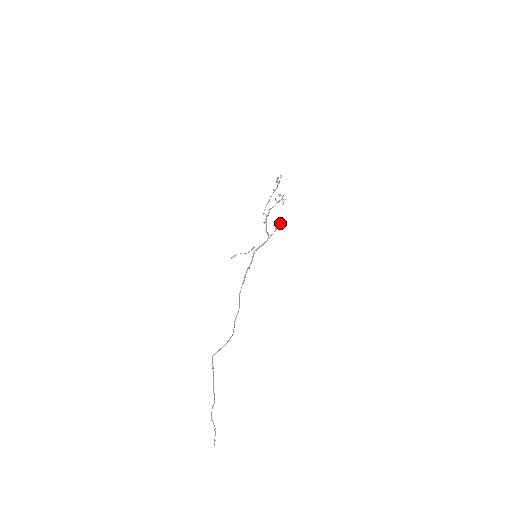
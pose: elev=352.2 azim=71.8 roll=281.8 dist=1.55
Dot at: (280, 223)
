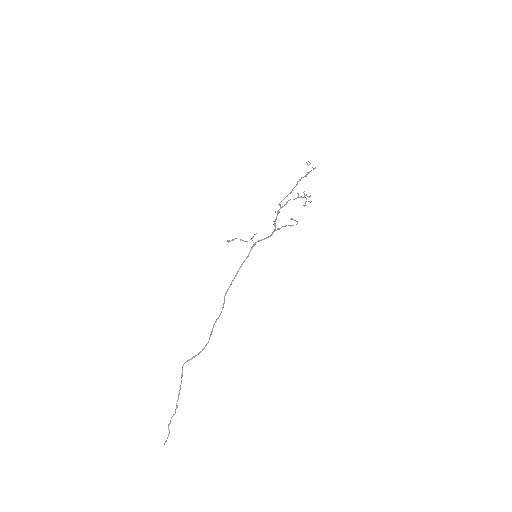
Dot at: (293, 225)
